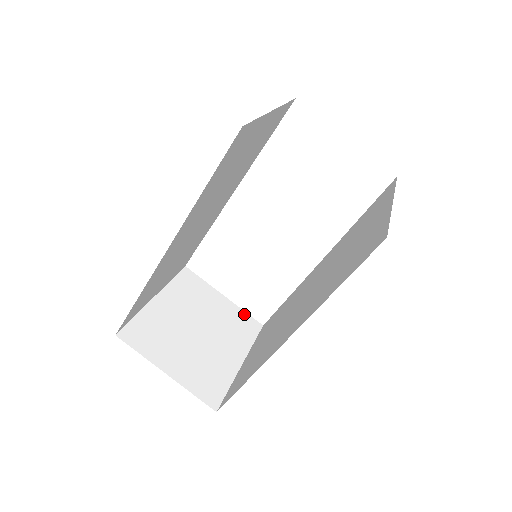
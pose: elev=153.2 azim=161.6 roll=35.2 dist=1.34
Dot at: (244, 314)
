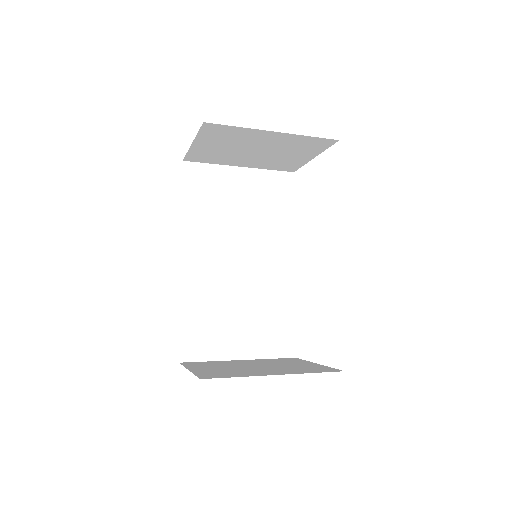
Dot at: (327, 368)
